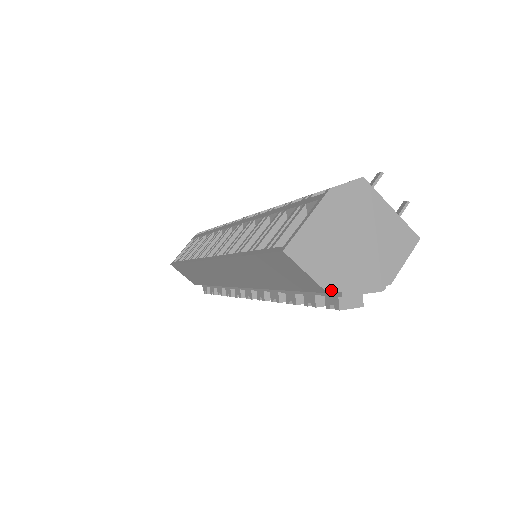
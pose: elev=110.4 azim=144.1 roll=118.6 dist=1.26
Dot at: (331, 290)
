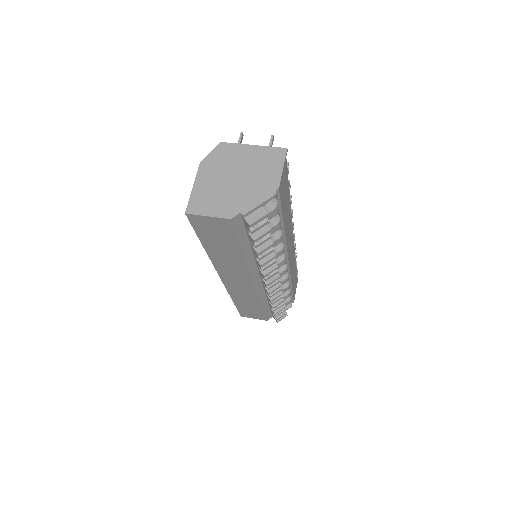
Dot at: (232, 216)
